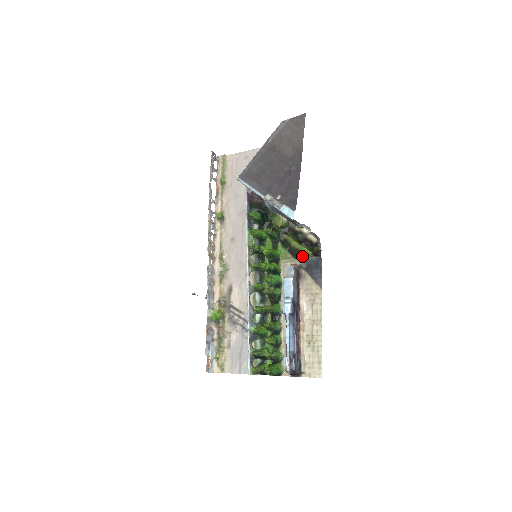
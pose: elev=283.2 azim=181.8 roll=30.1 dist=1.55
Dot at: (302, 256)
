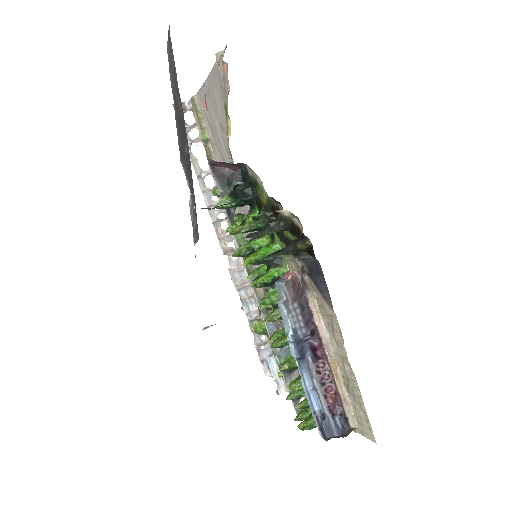
Dot at: (298, 253)
